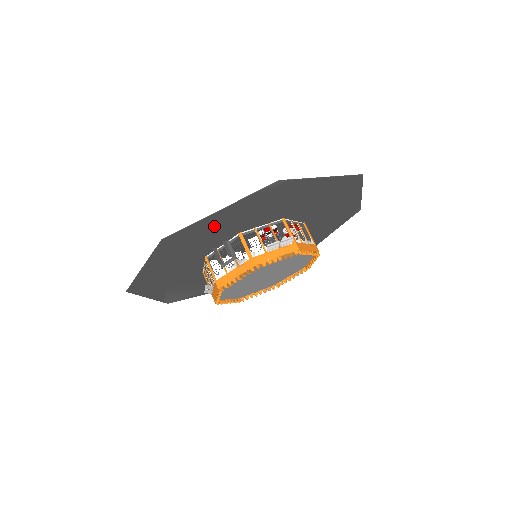
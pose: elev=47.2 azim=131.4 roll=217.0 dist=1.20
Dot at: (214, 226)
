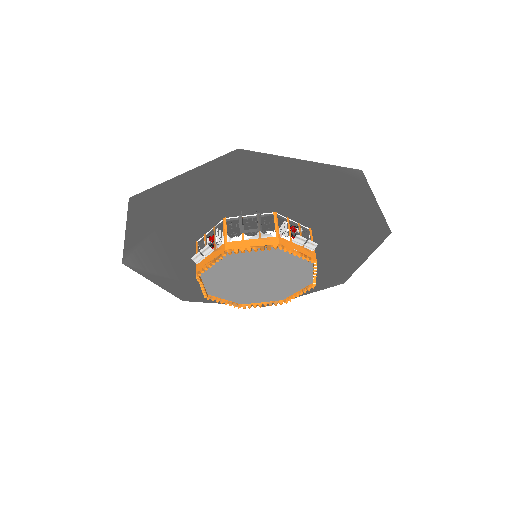
Dot at: (276, 179)
